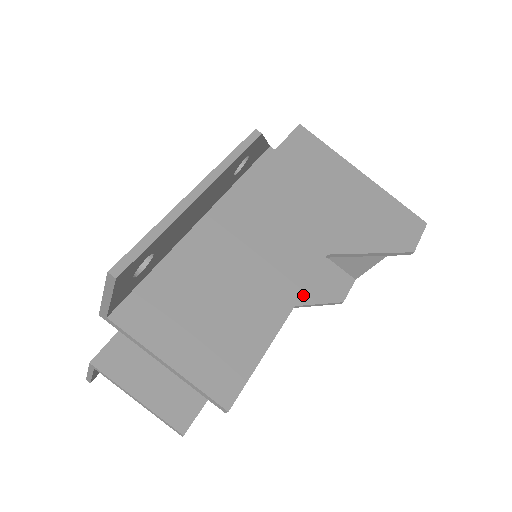
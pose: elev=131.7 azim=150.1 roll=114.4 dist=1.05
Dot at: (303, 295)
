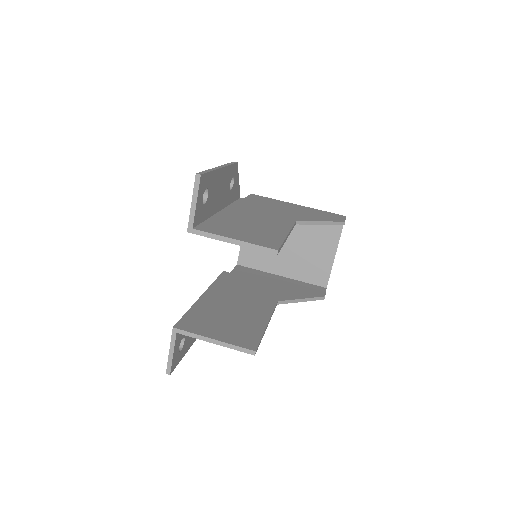
Dot at: (296, 295)
